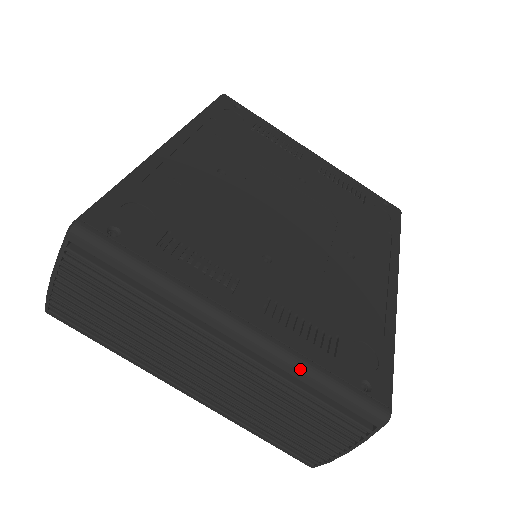
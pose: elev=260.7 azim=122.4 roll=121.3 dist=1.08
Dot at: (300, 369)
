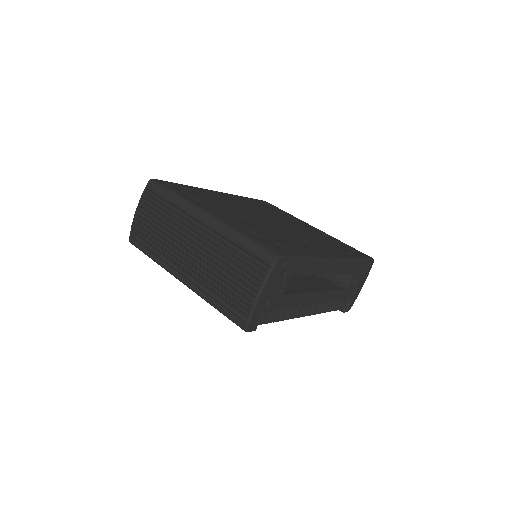
Dot at: (233, 232)
